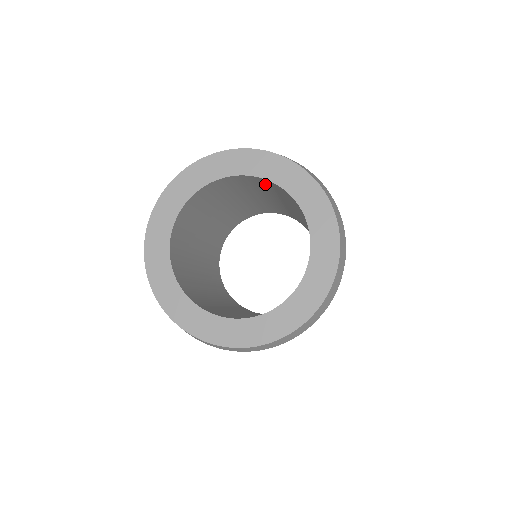
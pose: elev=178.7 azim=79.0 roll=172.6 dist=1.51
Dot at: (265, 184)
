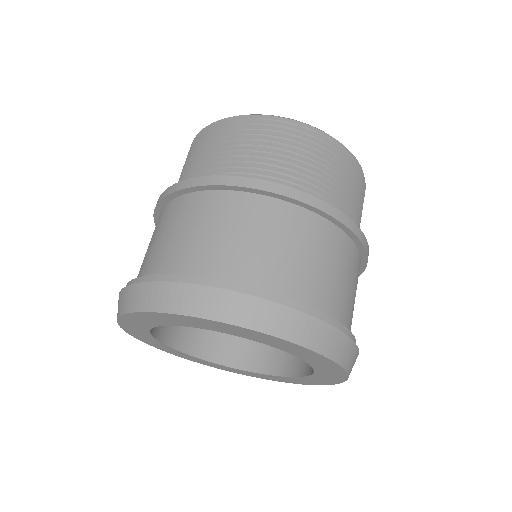
Dot at: occluded
